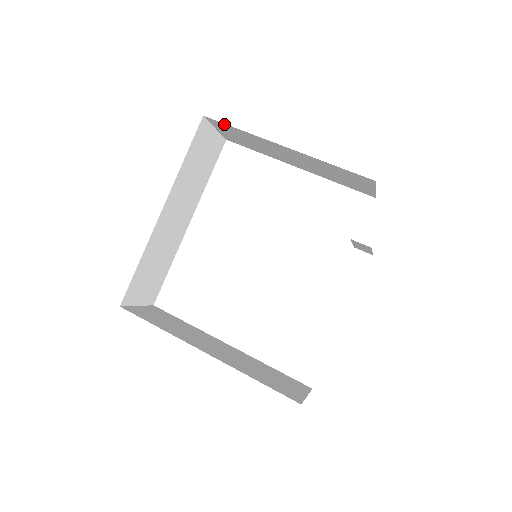
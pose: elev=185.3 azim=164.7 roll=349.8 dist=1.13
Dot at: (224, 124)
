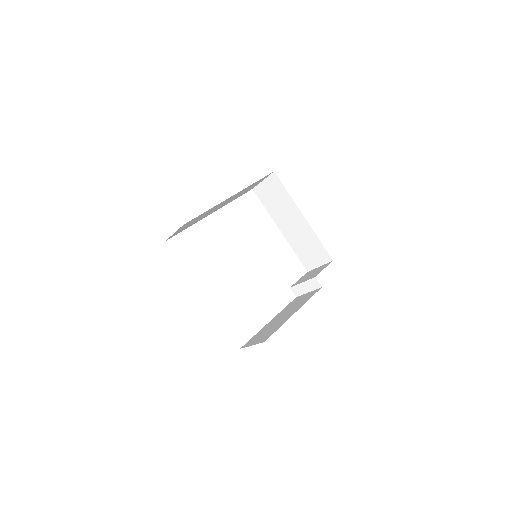
Dot at: (281, 183)
